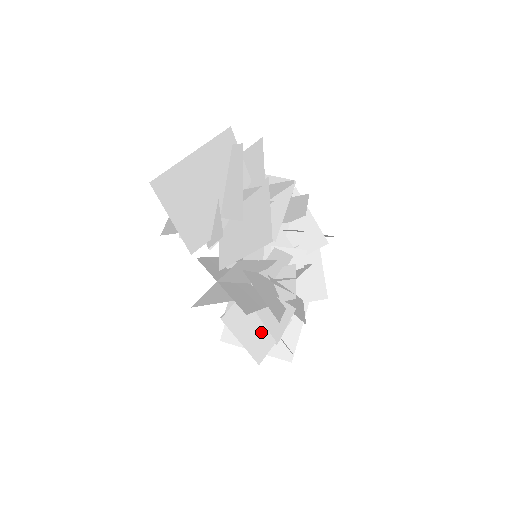
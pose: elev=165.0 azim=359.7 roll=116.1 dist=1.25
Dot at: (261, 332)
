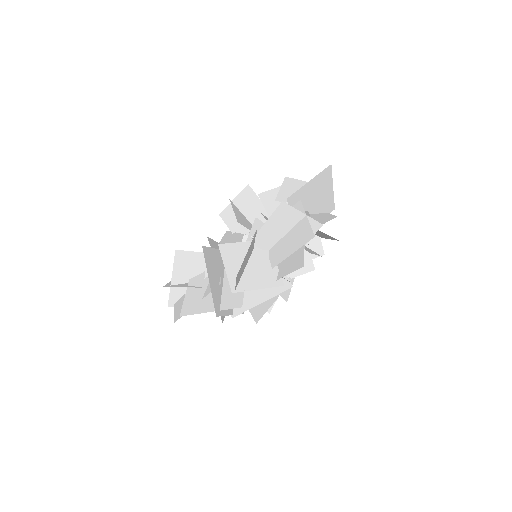
Dot at: occluded
